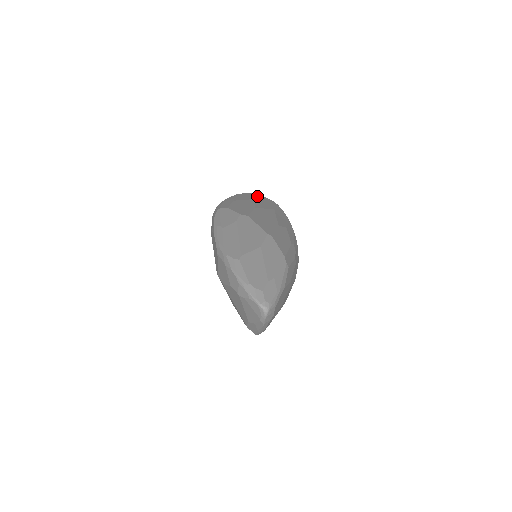
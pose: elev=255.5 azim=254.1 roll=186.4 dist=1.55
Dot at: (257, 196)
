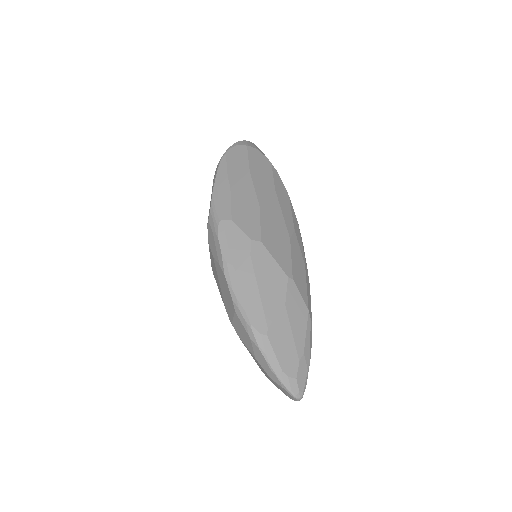
Dot at: (249, 155)
